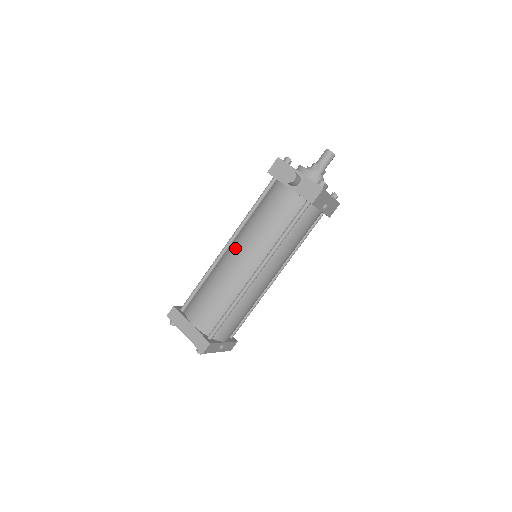
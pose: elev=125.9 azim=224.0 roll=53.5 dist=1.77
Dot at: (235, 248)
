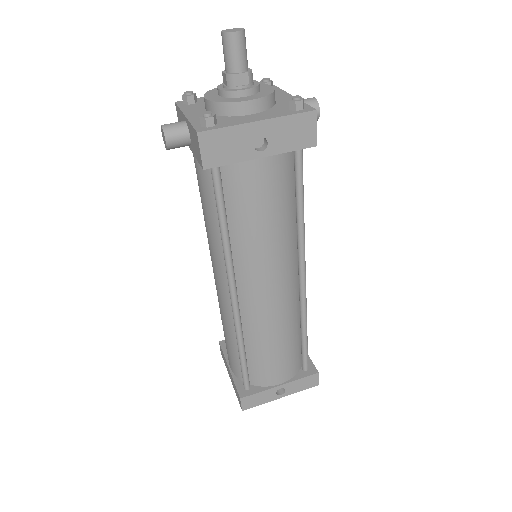
Dot at: occluded
